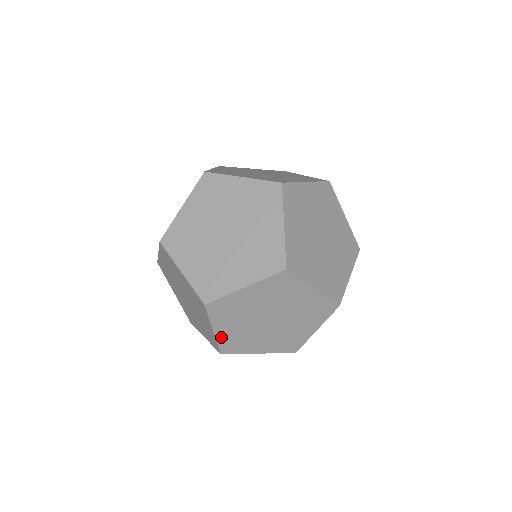
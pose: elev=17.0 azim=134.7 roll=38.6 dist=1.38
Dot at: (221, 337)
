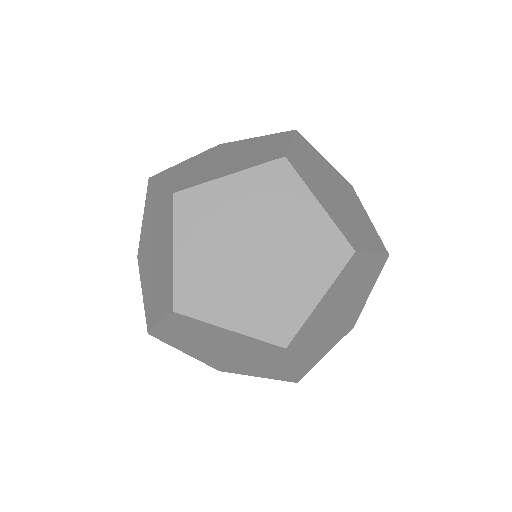
Dot at: (298, 367)
